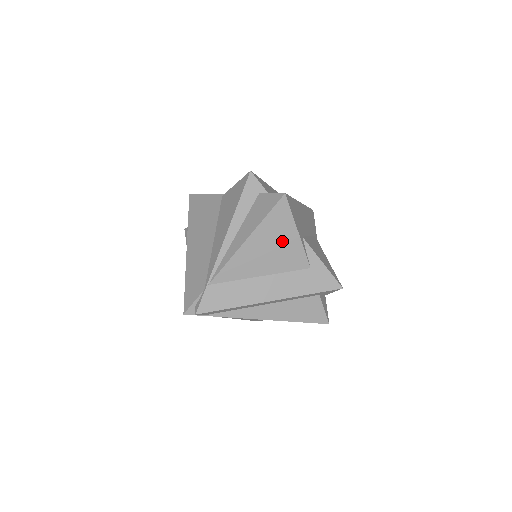
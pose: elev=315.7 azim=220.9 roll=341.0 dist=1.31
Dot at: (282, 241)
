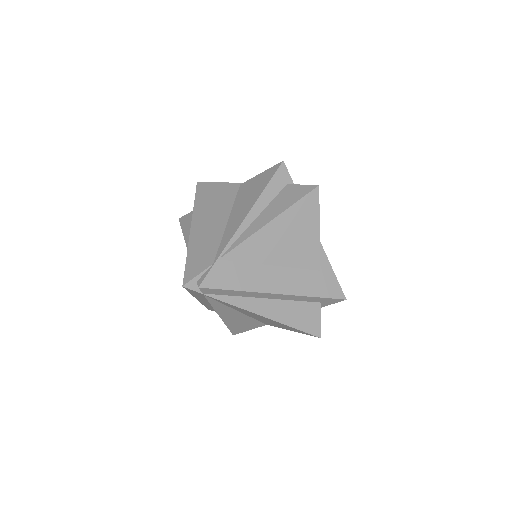
Dot at: (303, 234)
